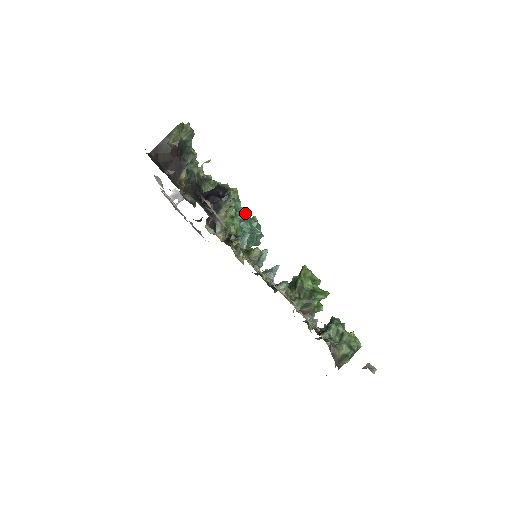
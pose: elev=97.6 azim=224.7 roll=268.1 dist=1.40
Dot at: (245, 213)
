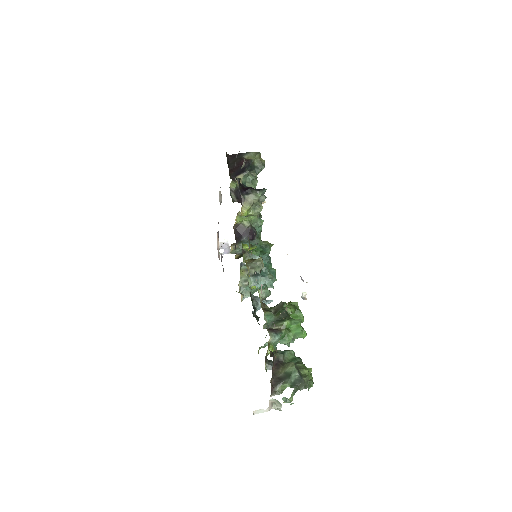
Dot at: occluded
